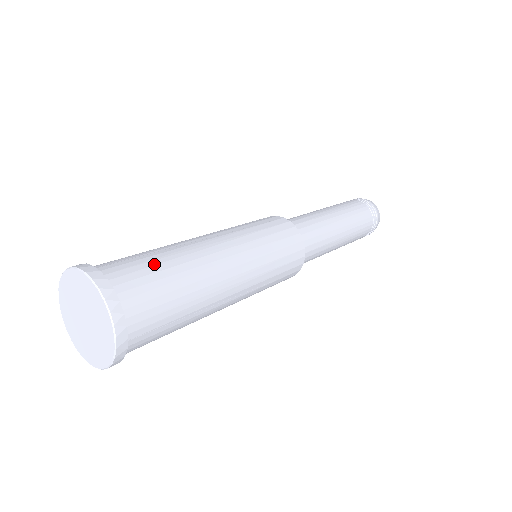
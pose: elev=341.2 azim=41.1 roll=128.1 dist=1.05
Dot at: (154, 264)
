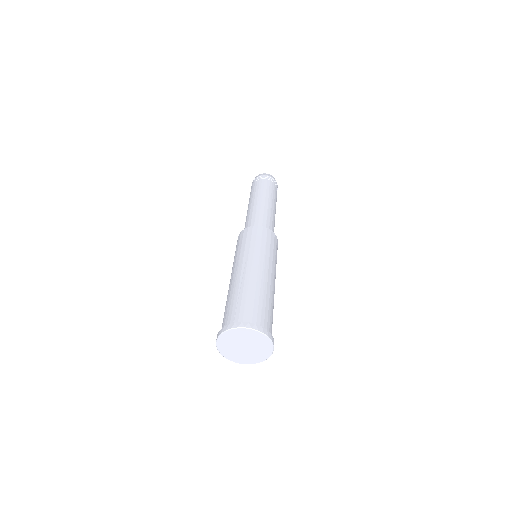
Dot at: (249, 300)
